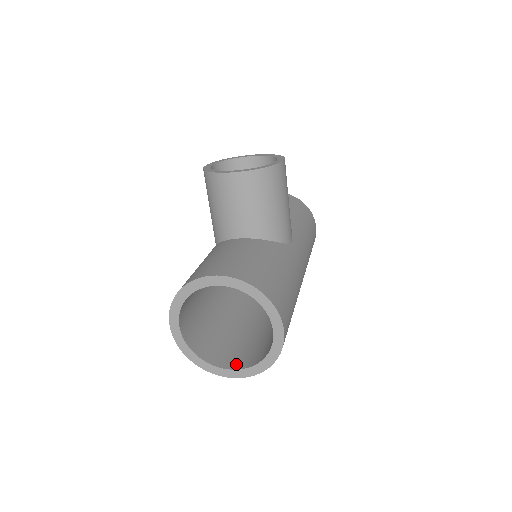
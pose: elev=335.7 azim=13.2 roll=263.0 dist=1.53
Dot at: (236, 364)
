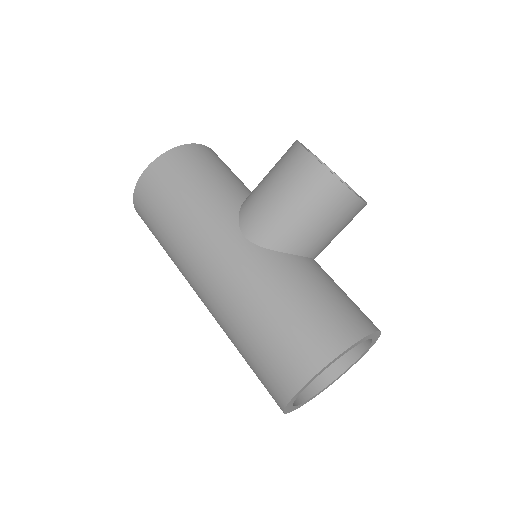
Dot at: occluded
